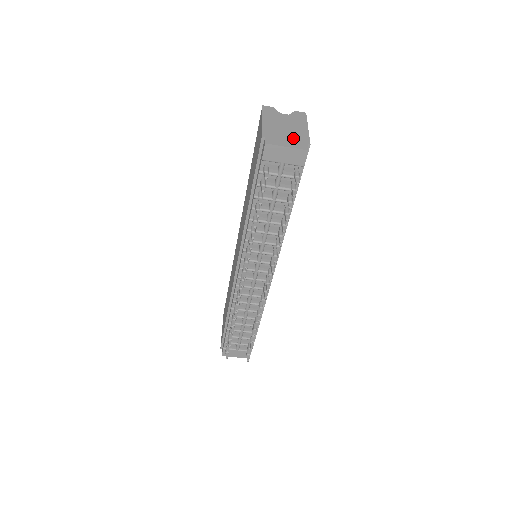
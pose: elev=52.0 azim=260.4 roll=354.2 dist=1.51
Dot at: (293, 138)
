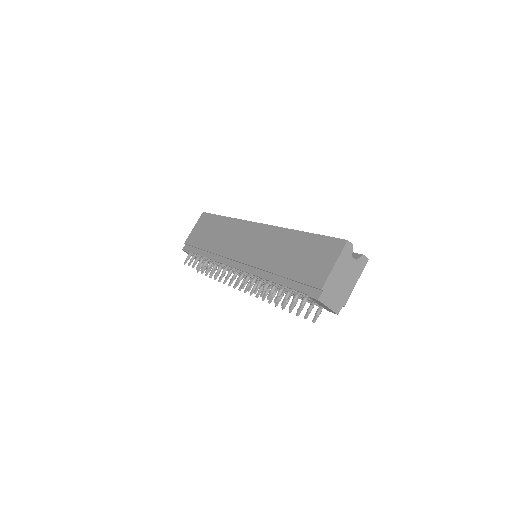
Dot at: (339, 296)
